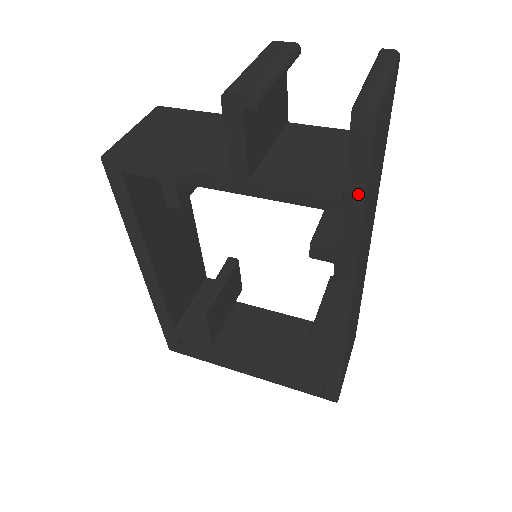
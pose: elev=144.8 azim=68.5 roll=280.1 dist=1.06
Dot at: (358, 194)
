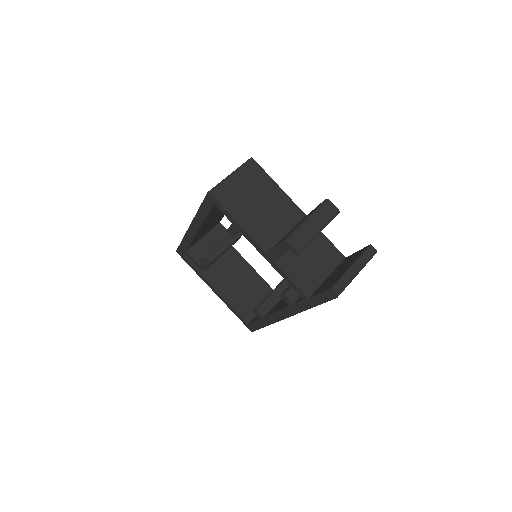
Dot at: (315, 303)
